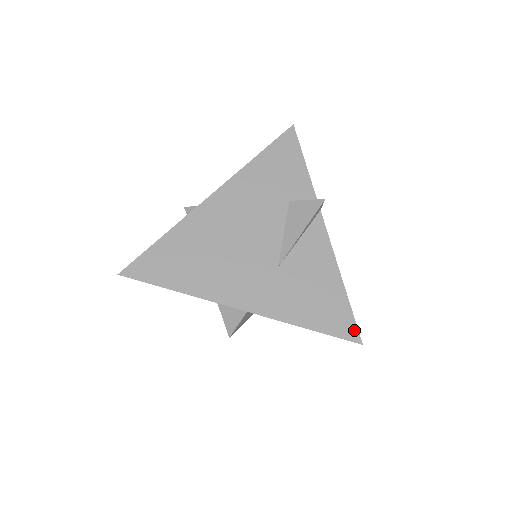
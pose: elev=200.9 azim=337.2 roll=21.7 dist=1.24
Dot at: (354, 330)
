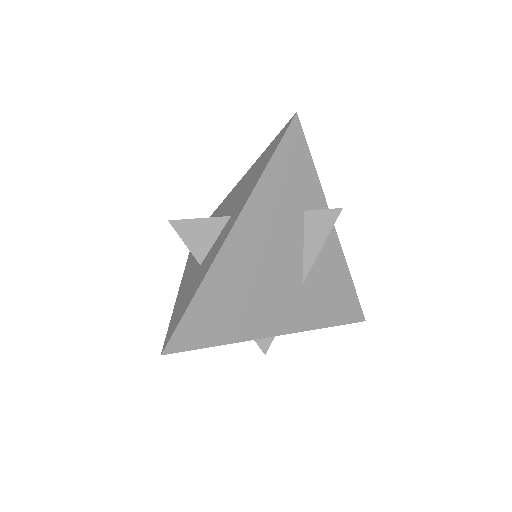
Dot at: (360, 312)
